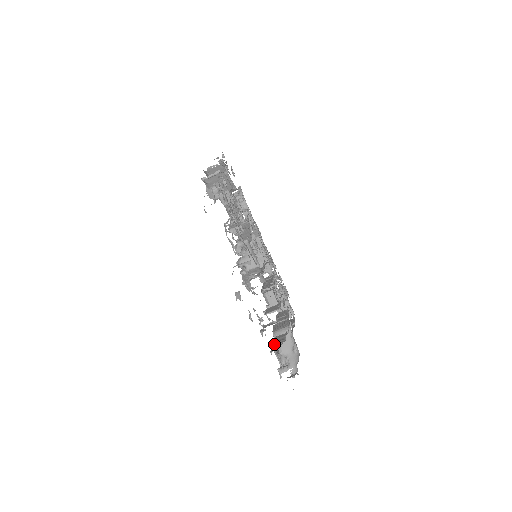
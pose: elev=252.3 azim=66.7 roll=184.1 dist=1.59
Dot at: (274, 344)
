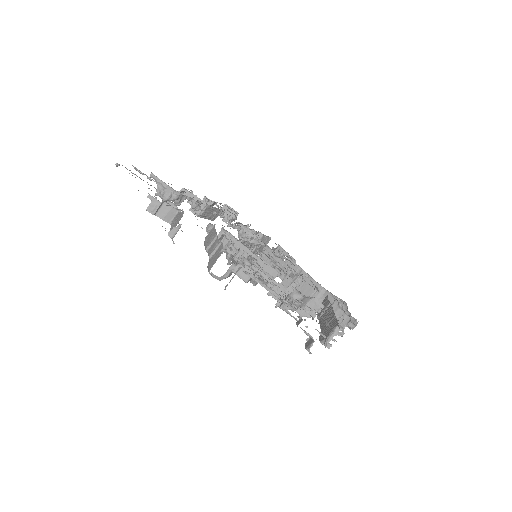
Dot at: (340, 325)
